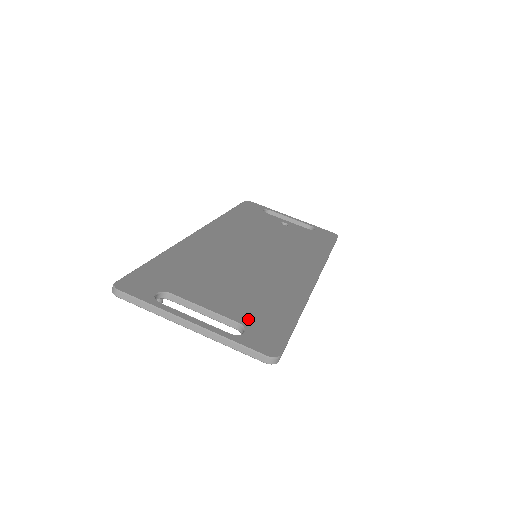
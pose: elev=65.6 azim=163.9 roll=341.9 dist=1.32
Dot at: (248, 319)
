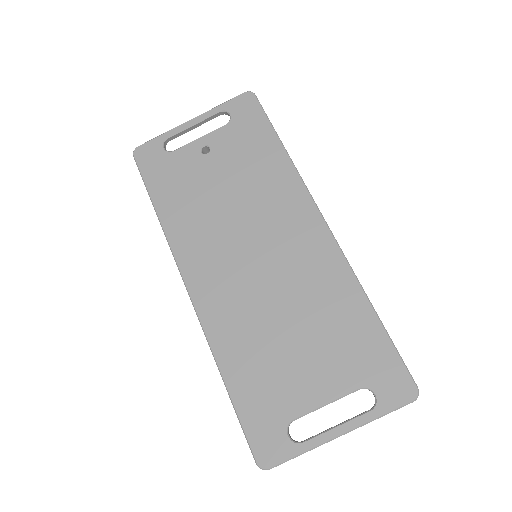
Dot at: (359, 374)
